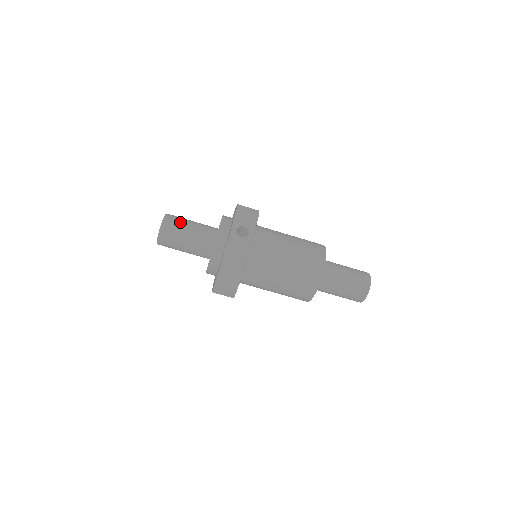
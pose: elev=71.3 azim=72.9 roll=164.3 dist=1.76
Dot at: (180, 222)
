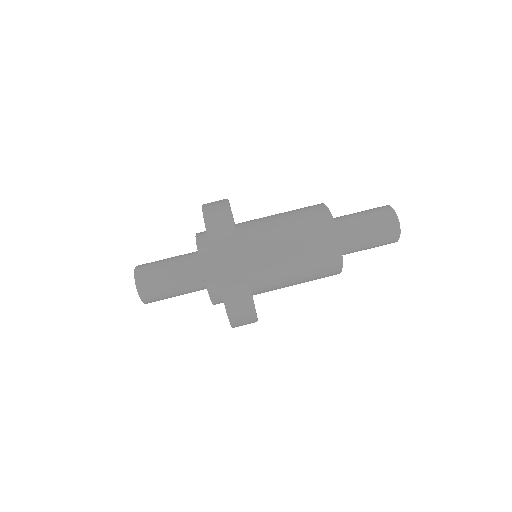
Dot at: occluded
